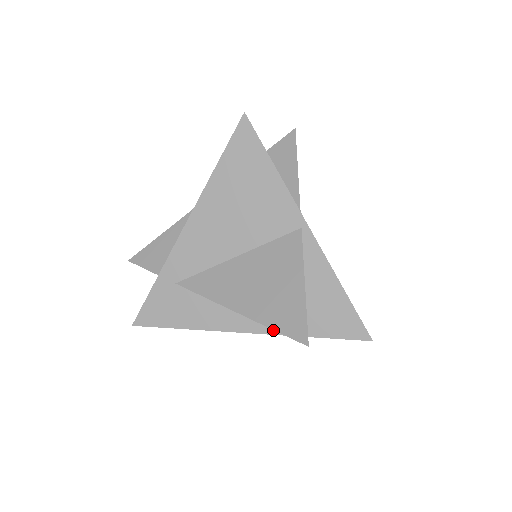
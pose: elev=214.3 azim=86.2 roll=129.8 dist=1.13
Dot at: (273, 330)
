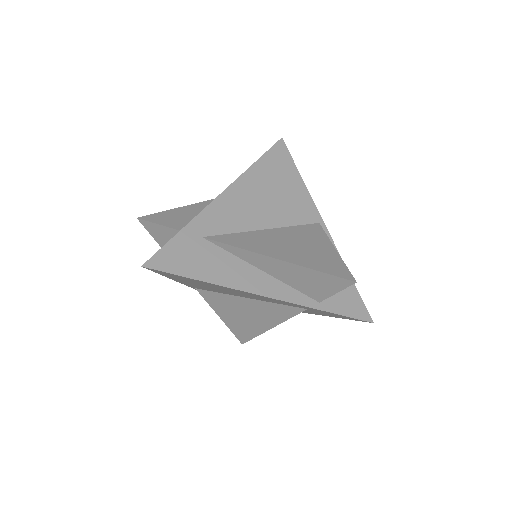
Dot at: (292, 299)
